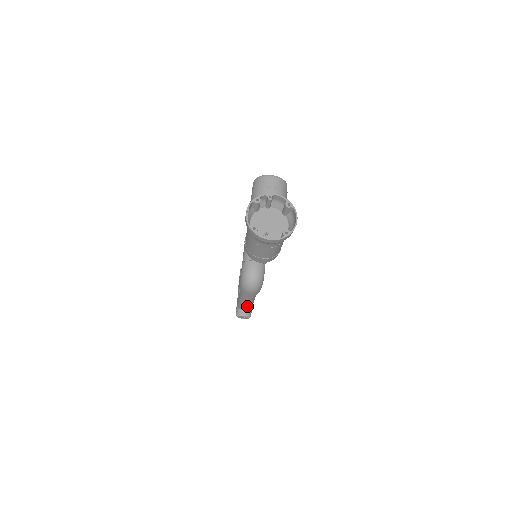
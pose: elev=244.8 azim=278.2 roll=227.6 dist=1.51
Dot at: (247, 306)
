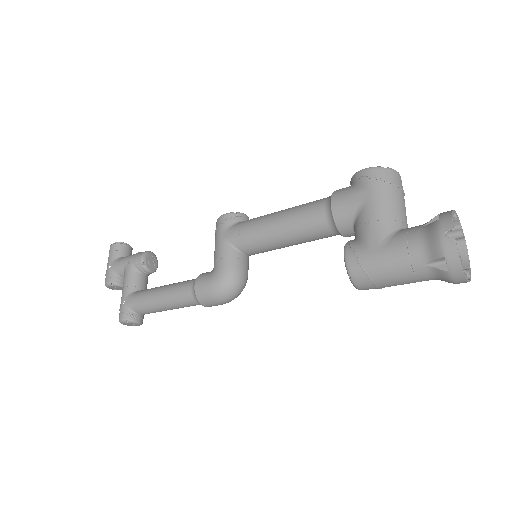
Dot at: (157, 311)
